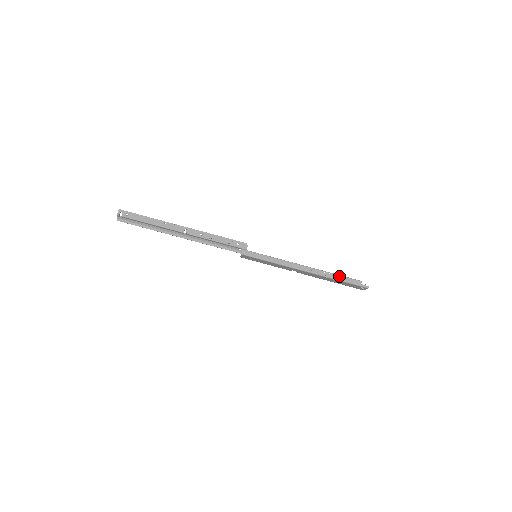
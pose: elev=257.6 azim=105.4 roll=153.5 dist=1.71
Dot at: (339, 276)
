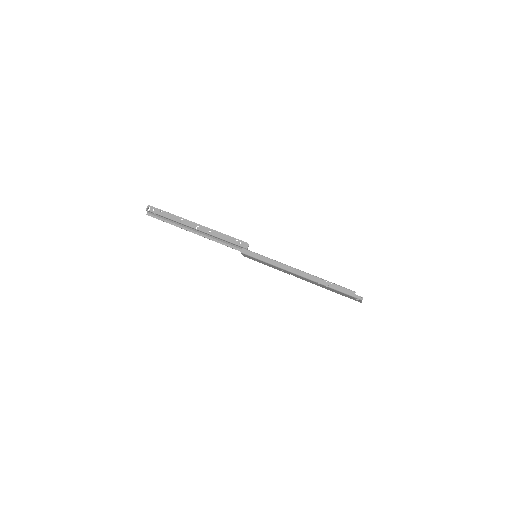
Dot at: (332, 284)
